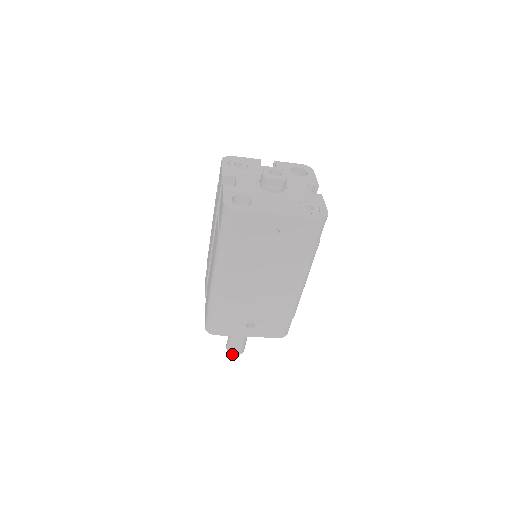
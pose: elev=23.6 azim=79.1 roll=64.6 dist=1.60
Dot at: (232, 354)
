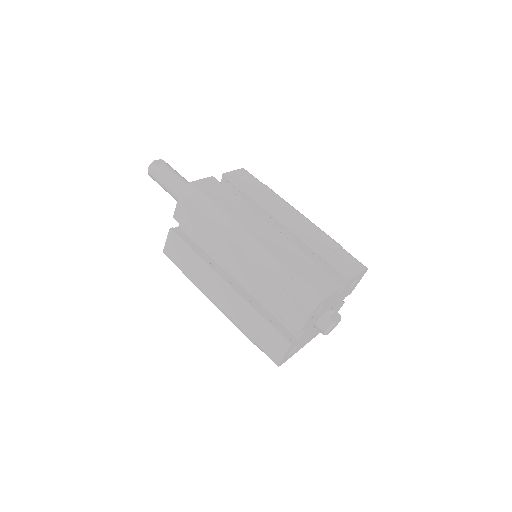
Dot at: occluded
